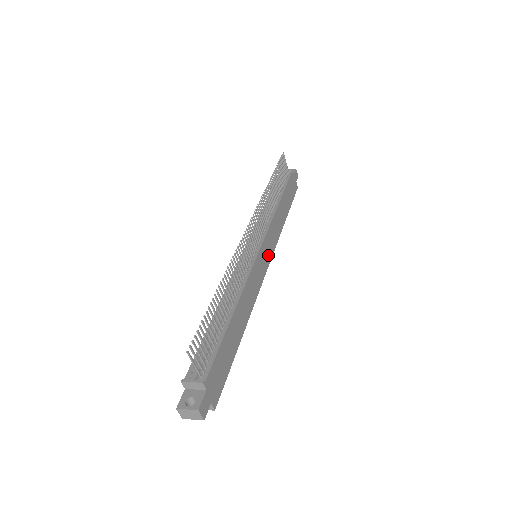
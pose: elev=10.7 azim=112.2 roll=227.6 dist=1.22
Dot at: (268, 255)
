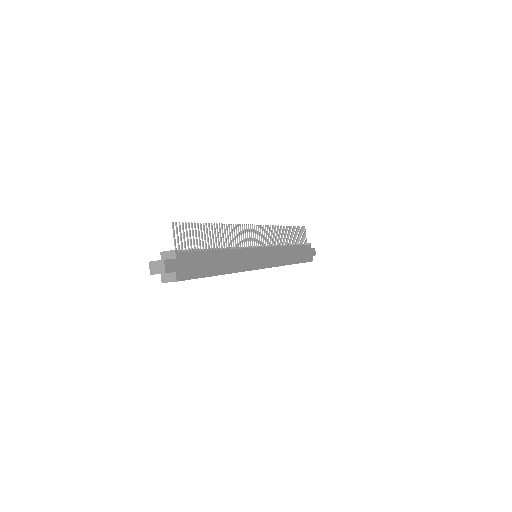
Dot at: (267, 262)
